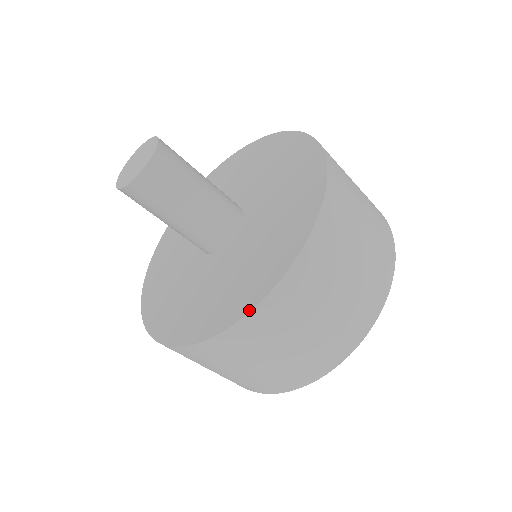
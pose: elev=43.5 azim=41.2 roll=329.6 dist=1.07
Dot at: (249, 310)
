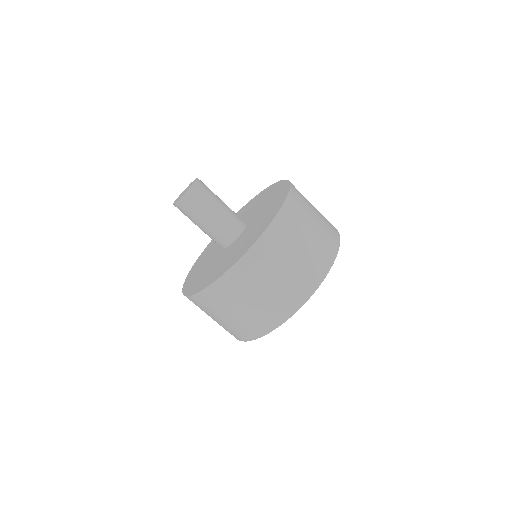
Dot at: (252, 245)
